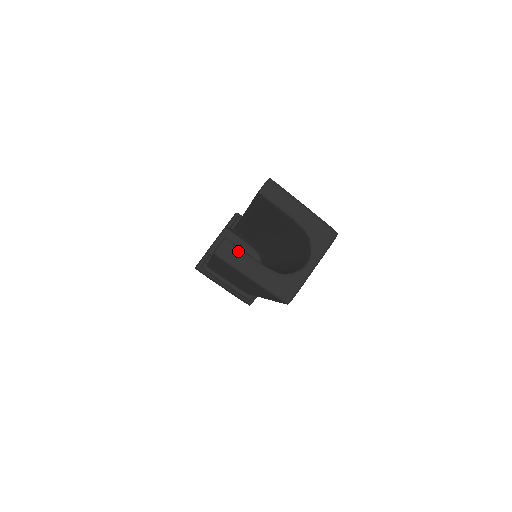
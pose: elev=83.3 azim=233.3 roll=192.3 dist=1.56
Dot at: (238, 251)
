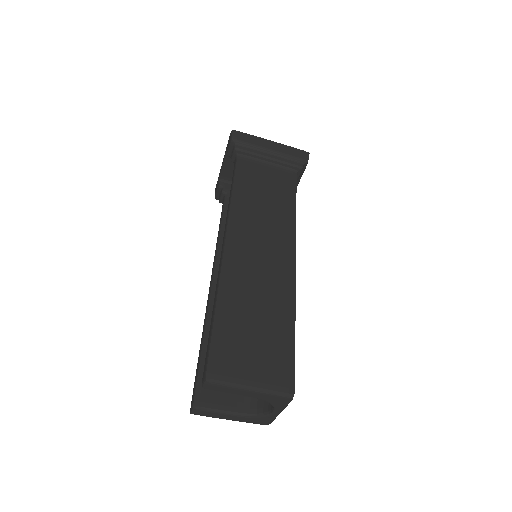
Dot at: (208, 413)
